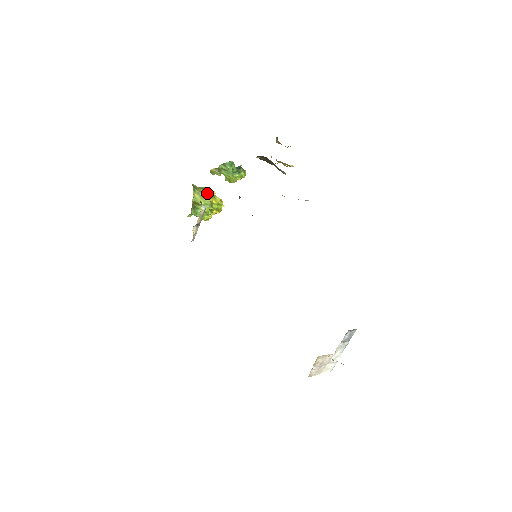
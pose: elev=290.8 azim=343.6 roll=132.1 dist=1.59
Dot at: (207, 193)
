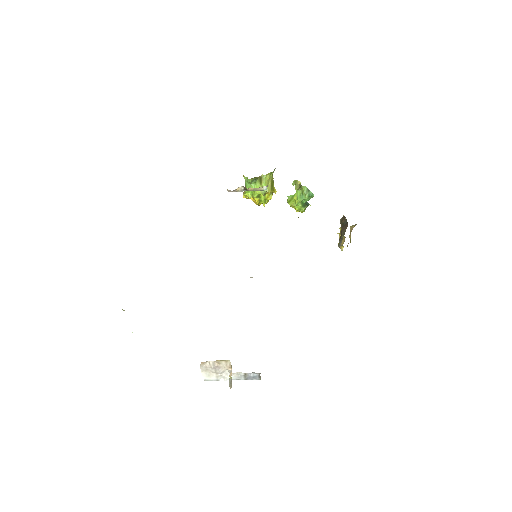
Dot at: (273, 185)
